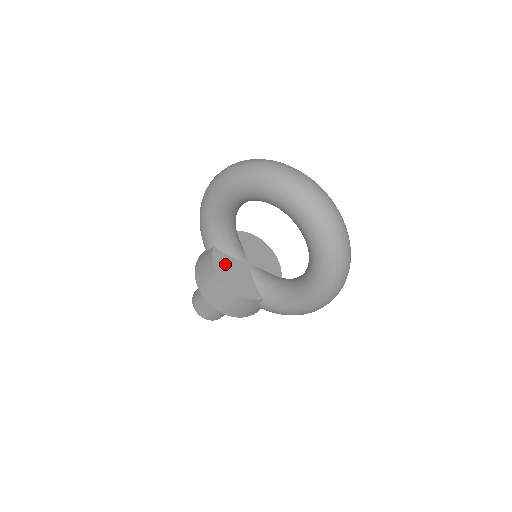
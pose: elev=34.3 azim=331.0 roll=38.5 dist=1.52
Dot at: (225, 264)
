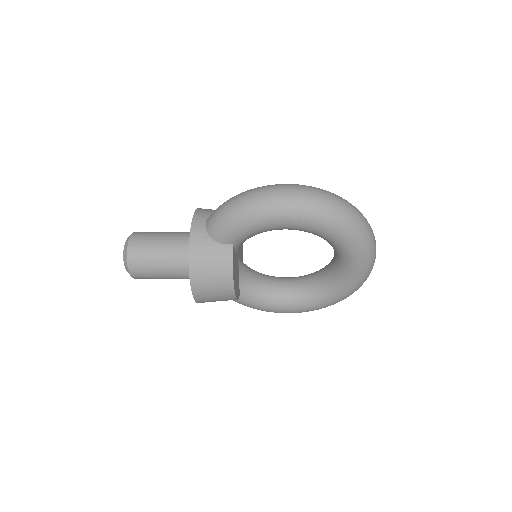
Dot at: (235, 265)
